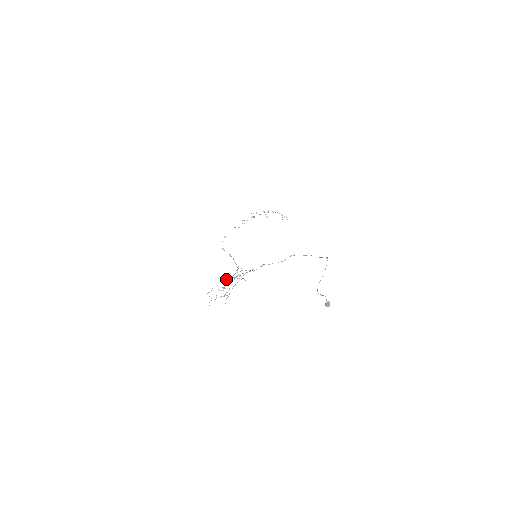
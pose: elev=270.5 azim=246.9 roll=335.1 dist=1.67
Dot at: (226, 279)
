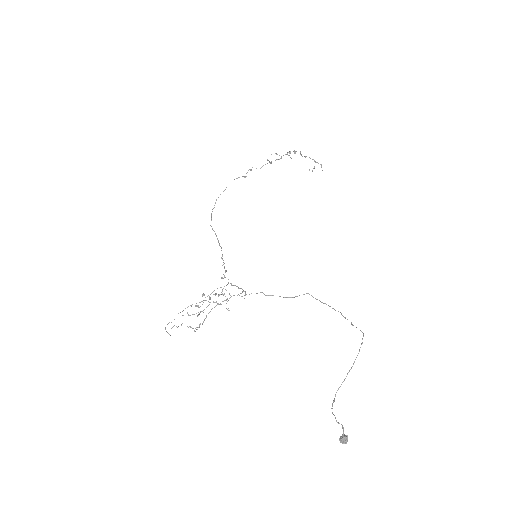
Dot at: (202, 294)
